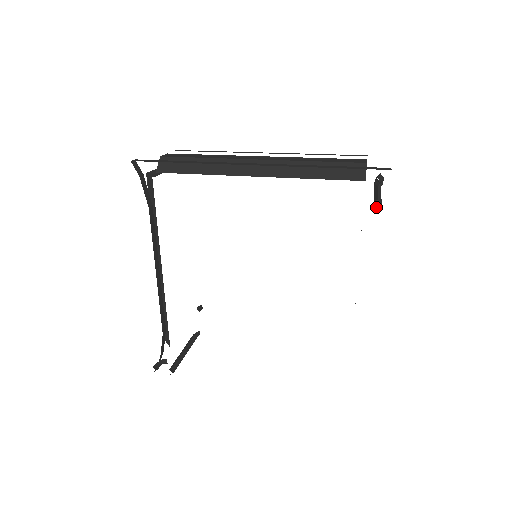
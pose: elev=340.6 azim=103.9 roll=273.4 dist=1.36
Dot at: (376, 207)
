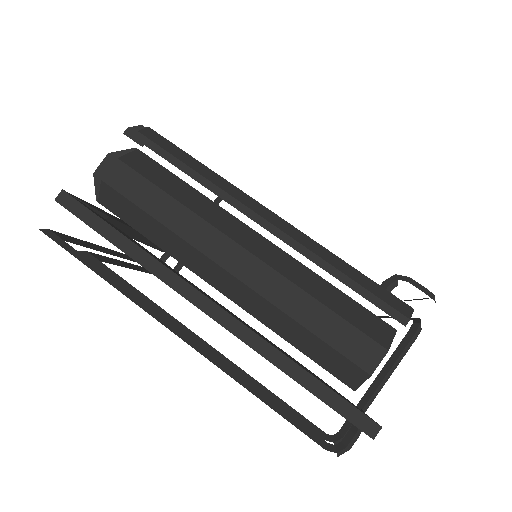
Dot at: (334, 443)
